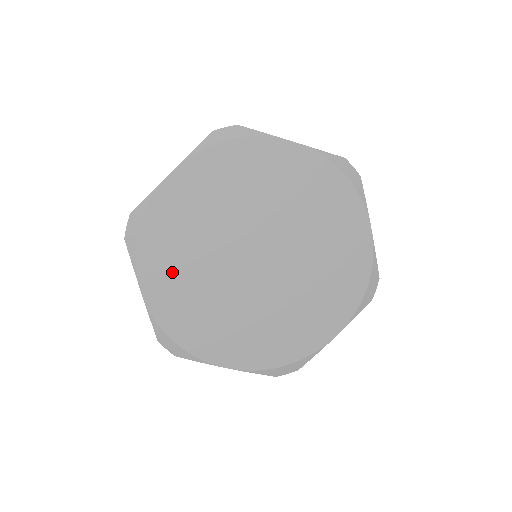
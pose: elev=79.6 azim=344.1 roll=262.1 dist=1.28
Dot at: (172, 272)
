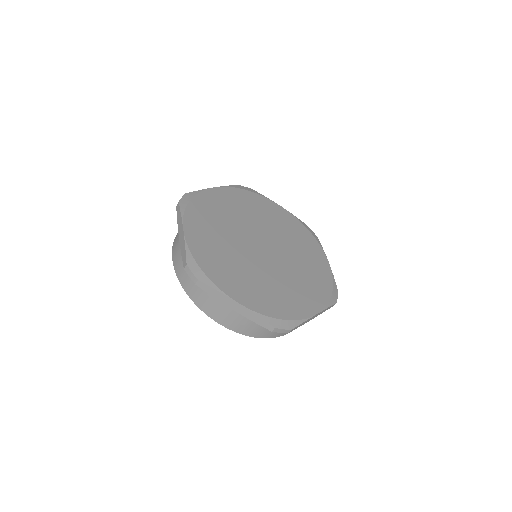
Dot at: (238, 280)
